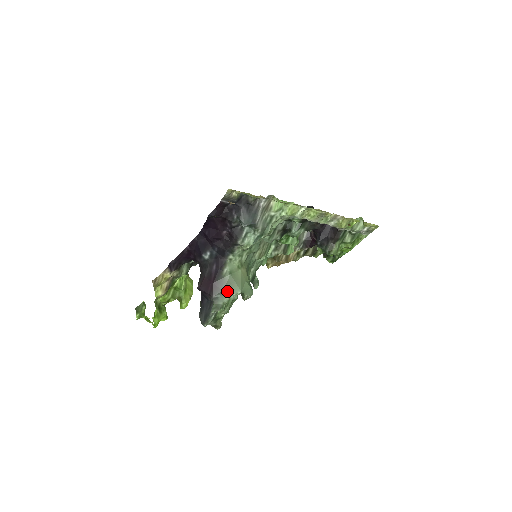
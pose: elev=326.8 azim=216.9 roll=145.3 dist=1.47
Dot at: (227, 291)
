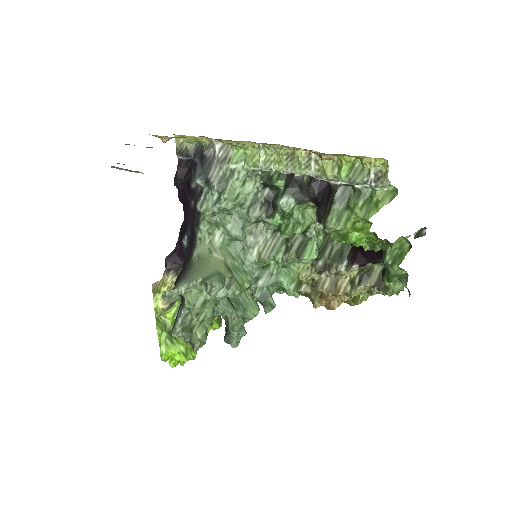
Dot at: (189, 278)
